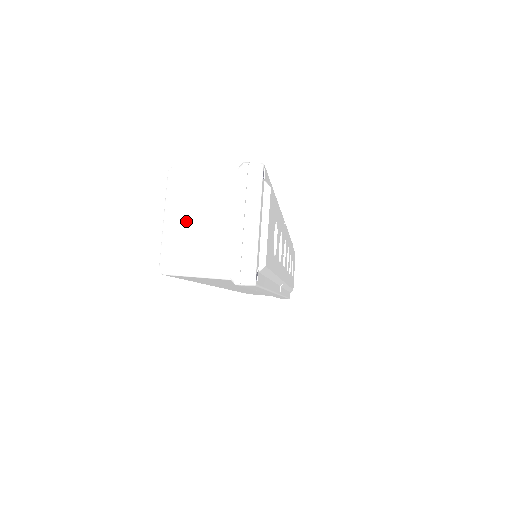
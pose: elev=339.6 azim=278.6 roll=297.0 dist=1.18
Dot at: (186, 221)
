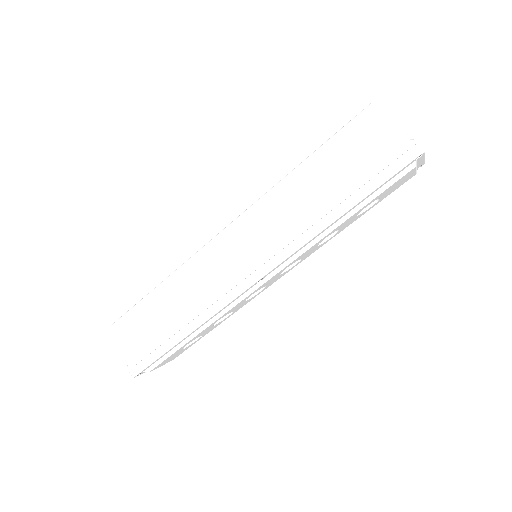
Dot at: occluded
